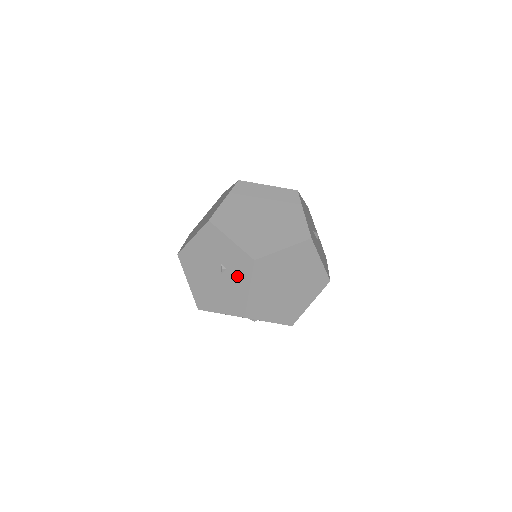
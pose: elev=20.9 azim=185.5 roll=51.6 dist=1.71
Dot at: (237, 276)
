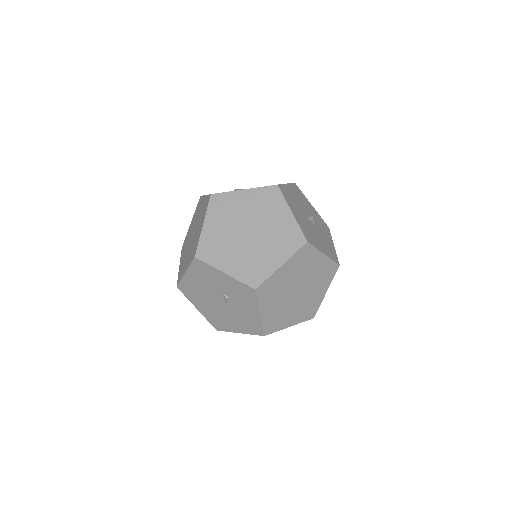
Dot at: (243, 303)
